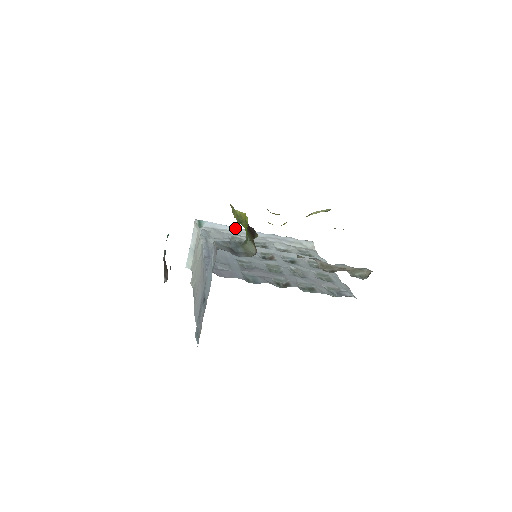
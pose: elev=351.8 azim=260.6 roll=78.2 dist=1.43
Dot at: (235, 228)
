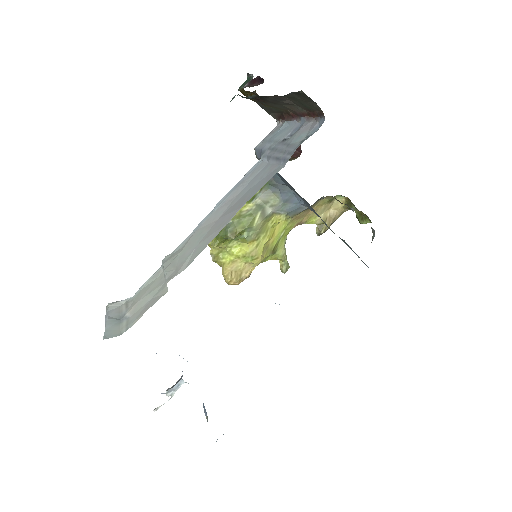
Dot at: occluded
